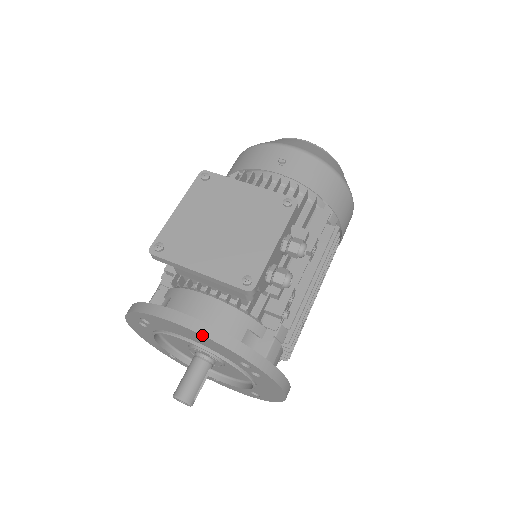
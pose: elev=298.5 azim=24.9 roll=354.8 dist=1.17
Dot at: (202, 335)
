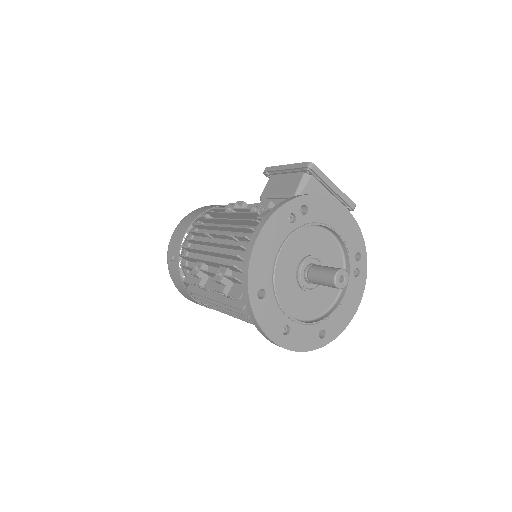
Dot at: occluded
